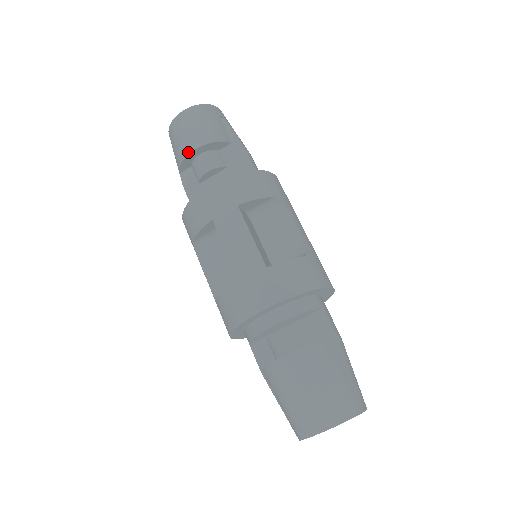
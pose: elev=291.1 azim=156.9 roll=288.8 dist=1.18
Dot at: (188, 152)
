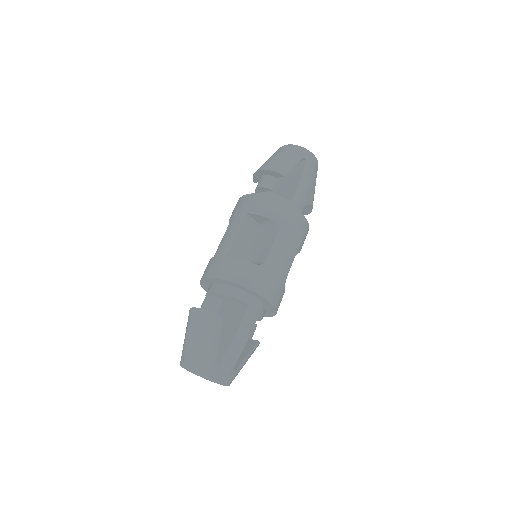
Dot at: (257, 170)
